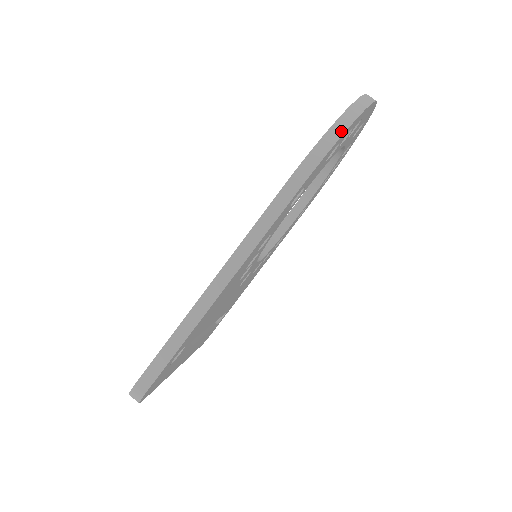
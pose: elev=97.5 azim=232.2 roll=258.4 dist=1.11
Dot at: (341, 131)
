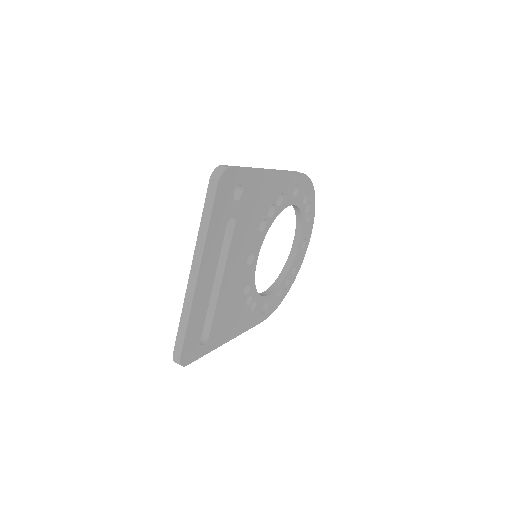
Dot at: (311, 183)
